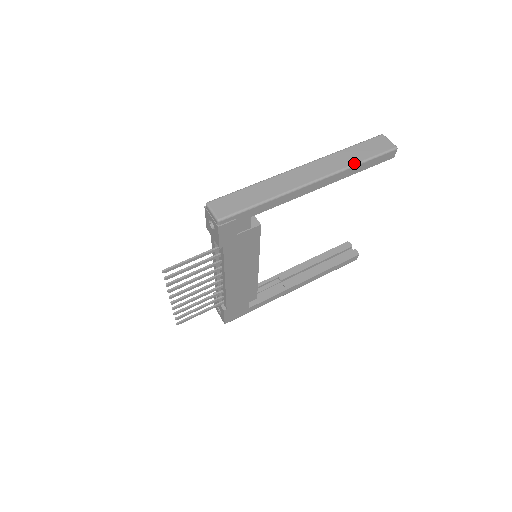
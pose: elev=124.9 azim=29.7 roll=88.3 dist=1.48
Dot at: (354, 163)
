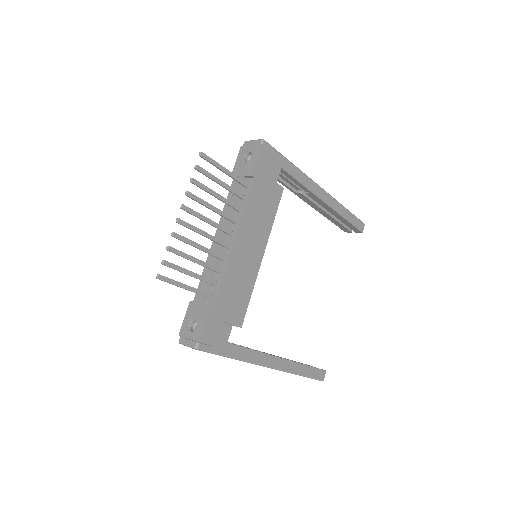
Dot at: (342, 205)
